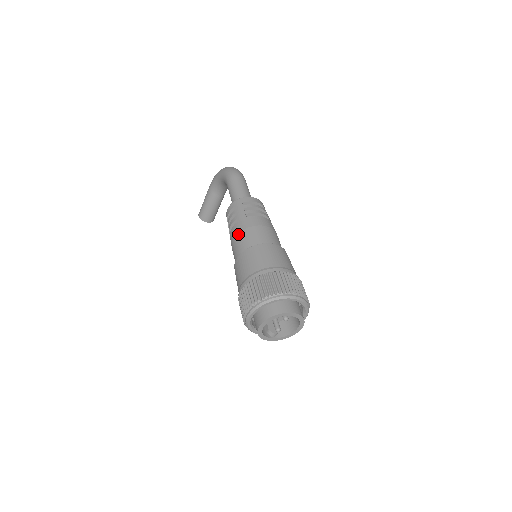
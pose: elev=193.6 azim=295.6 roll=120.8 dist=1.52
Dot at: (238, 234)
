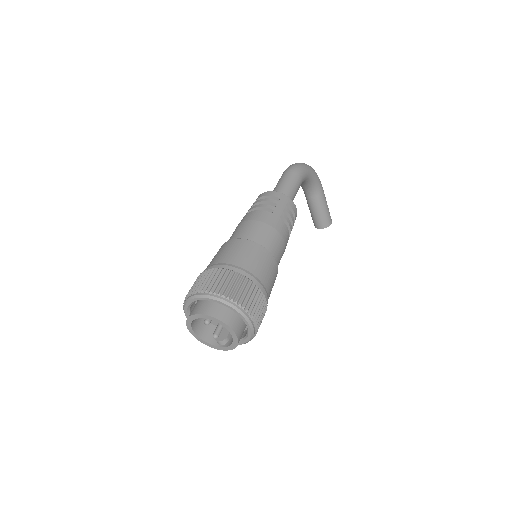
Dot at: occluded
